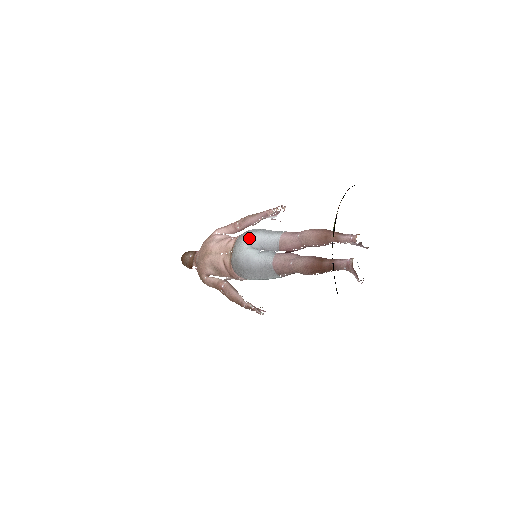
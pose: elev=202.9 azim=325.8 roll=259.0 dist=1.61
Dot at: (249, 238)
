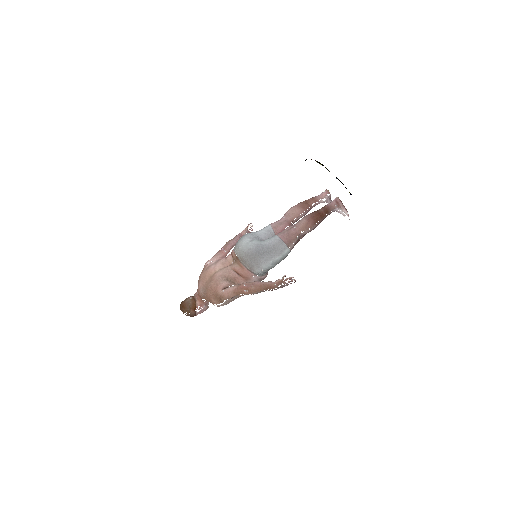
Dot at: (247, 236)
